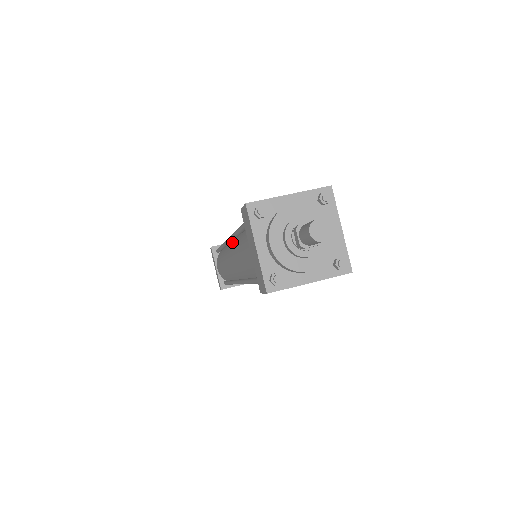
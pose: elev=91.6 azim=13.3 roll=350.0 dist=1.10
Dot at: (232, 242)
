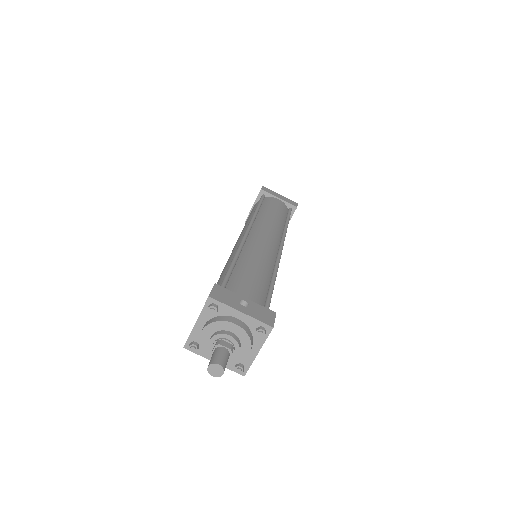
Dot at: occluded
